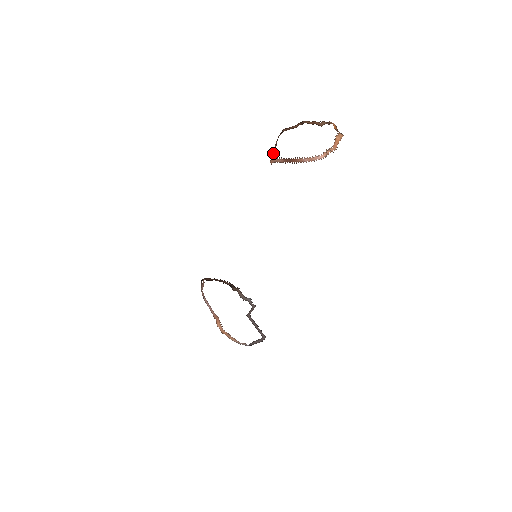
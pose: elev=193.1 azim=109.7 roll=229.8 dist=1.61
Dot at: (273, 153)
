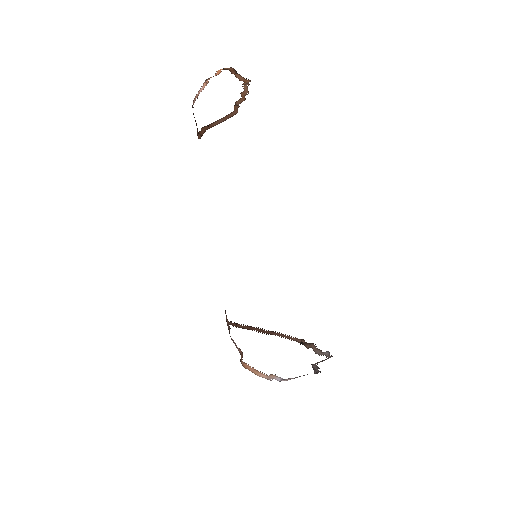
Dot at: (203, 133)
